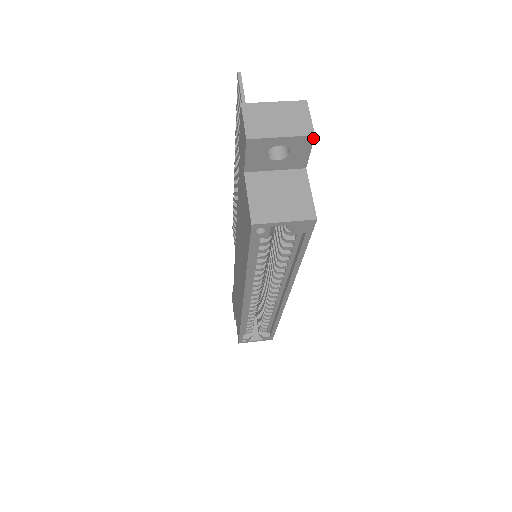
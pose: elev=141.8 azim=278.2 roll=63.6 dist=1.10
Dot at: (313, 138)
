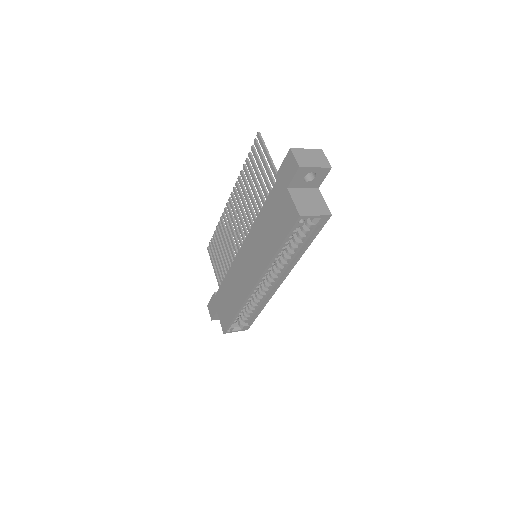
Dot at: (330, 169)
